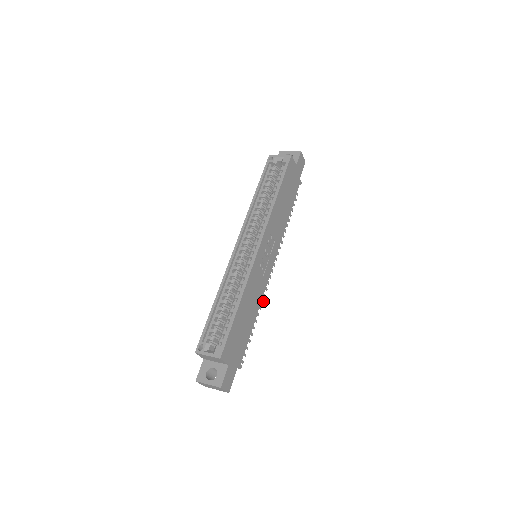
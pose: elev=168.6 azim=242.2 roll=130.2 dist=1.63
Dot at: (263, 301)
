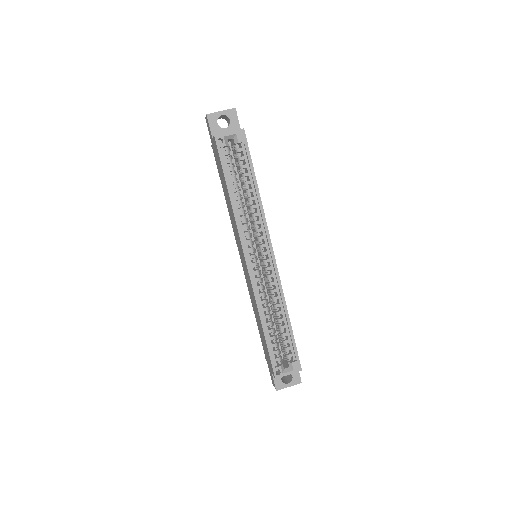
Dot at: occluded
